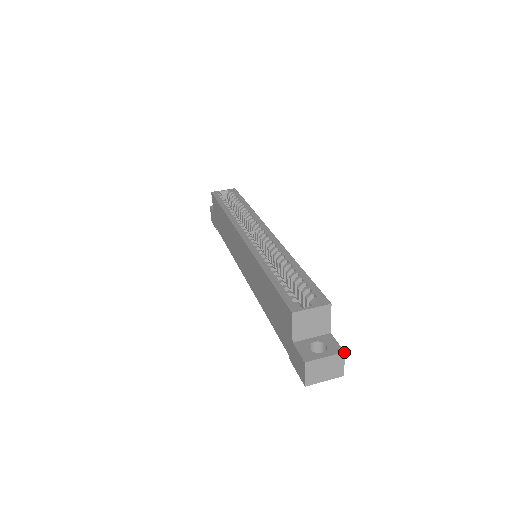
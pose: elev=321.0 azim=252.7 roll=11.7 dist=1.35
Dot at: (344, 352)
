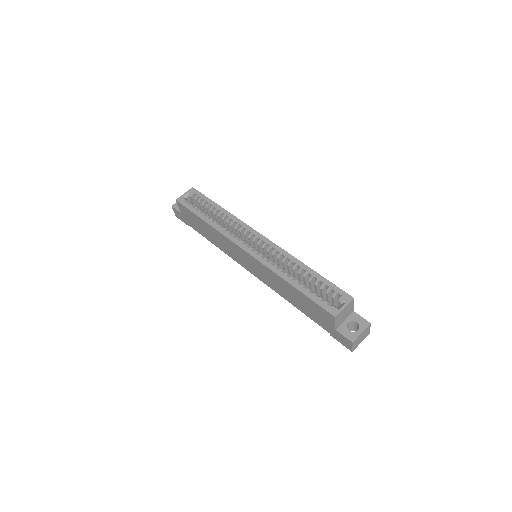
Dot at: (370, 324)
